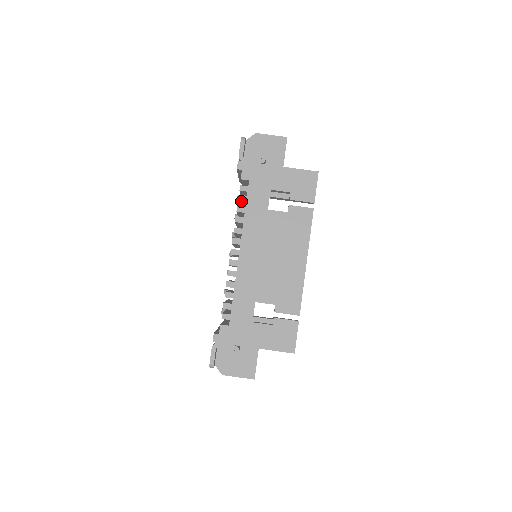
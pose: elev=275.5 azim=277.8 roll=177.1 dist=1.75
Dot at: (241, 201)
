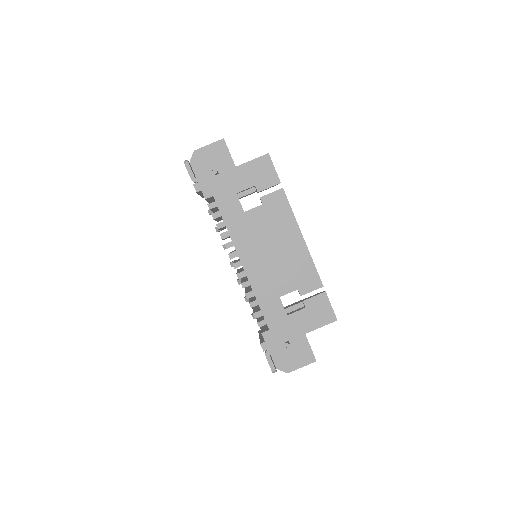
Dot at: occluded
